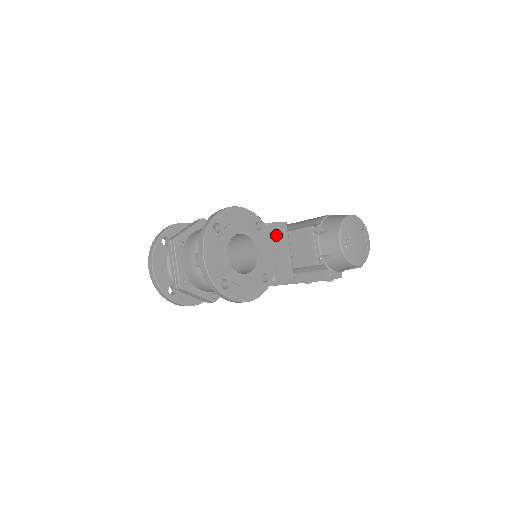
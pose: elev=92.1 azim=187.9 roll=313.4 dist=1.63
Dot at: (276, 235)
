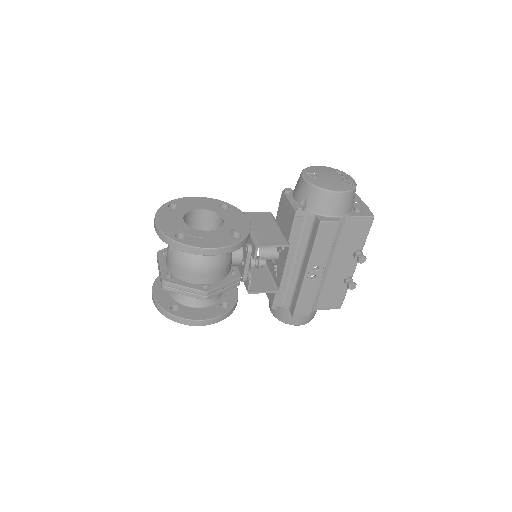
Dot at: (257, 219)
